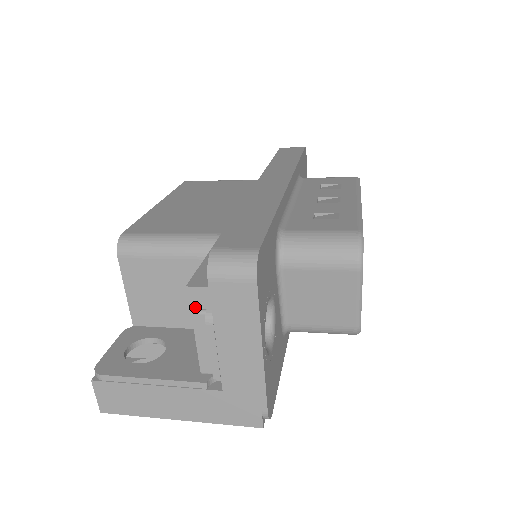
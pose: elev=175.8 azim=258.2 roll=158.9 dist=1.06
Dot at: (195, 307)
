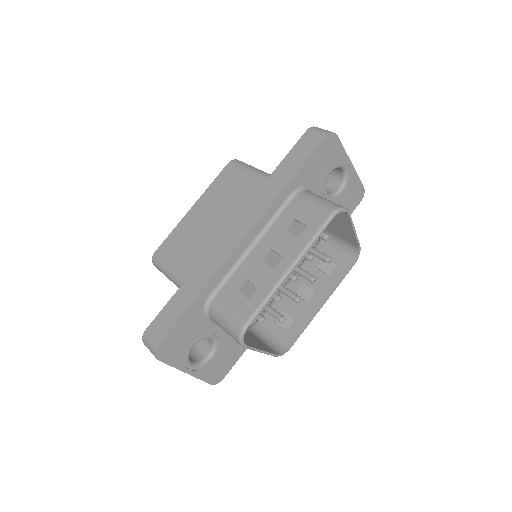
Dot at: occluded
